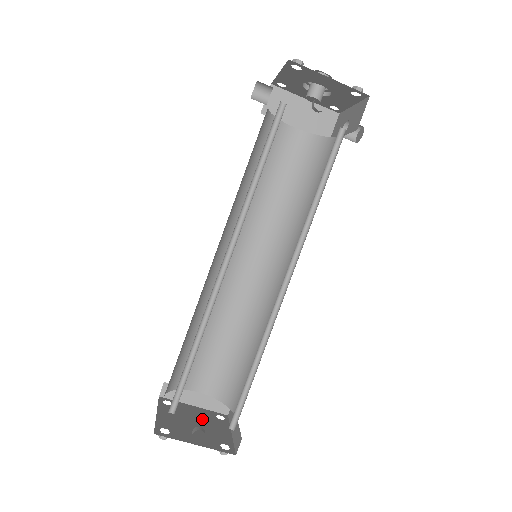
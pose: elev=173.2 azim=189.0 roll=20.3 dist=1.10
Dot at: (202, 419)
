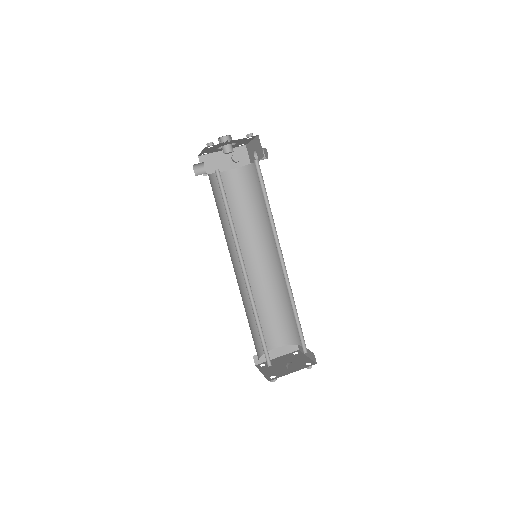
Dot at: (287, 360)
